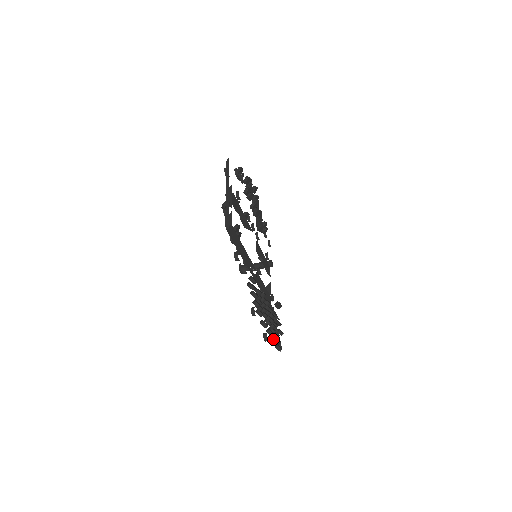
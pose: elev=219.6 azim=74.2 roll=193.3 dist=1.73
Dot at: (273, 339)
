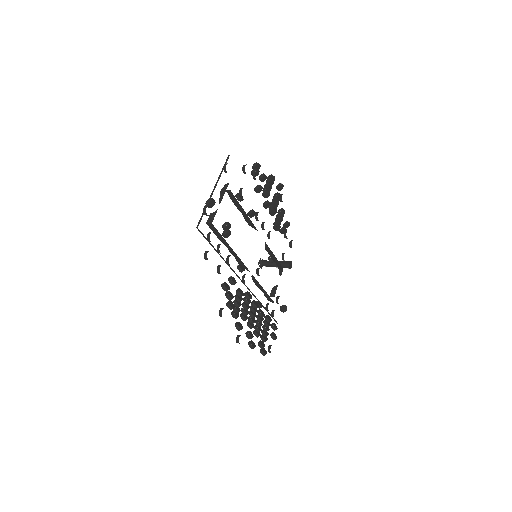
Dot at: occluded
